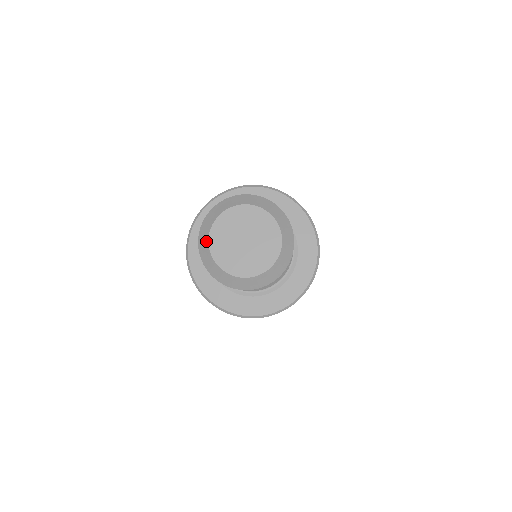
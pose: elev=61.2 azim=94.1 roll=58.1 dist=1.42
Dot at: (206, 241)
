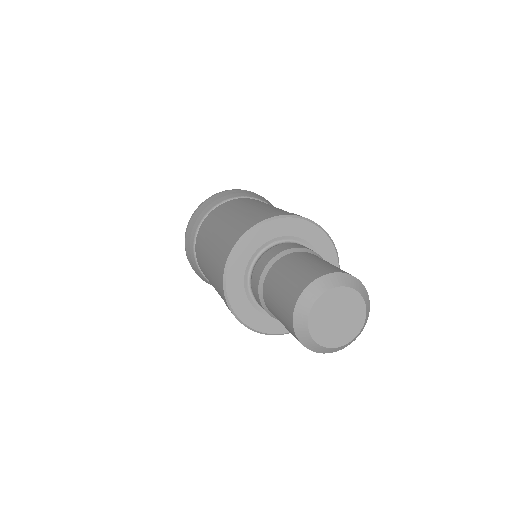
Dot at: (305, 316)
